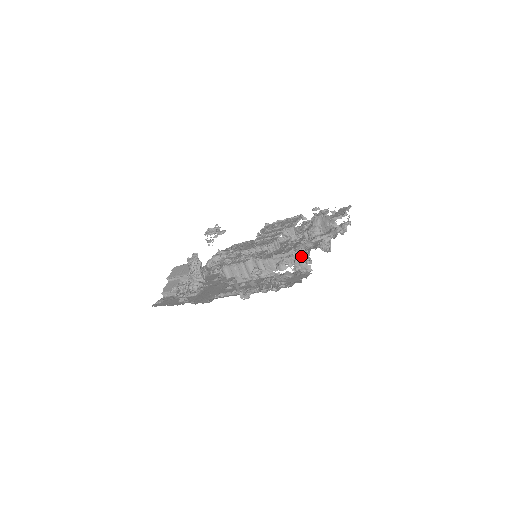
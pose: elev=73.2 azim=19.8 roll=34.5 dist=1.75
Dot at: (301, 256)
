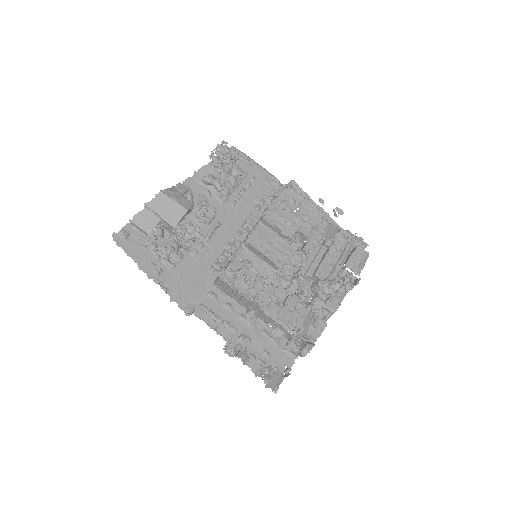
Dot at: (299, 335)
